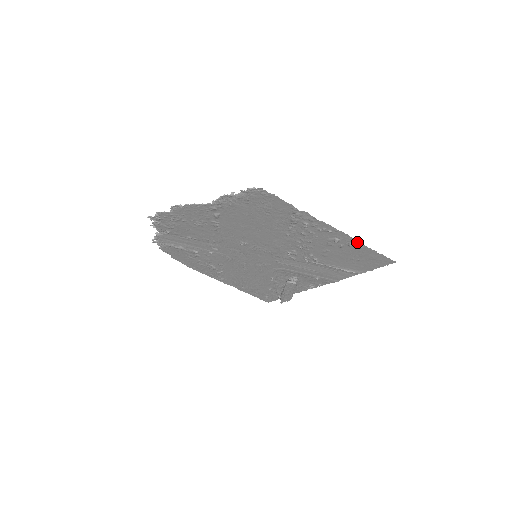
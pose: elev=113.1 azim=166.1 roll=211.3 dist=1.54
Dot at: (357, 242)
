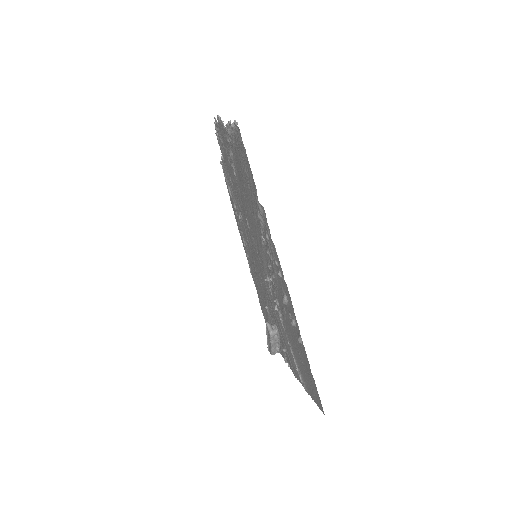
Dot at: occluded
